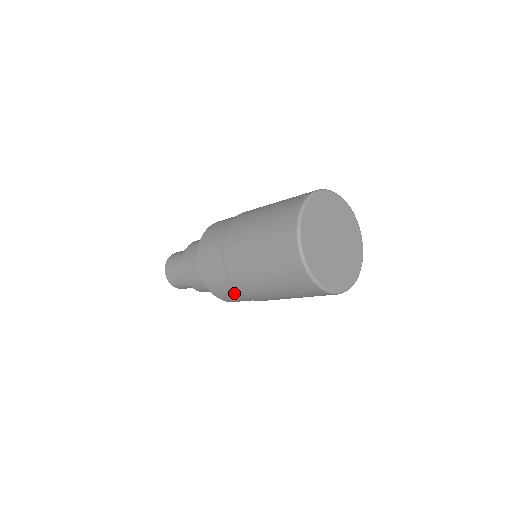
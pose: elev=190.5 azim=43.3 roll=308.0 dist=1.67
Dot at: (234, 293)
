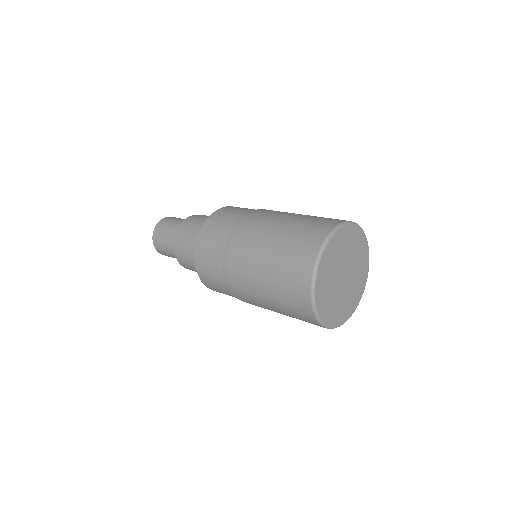
Dot at: (235, 297)
